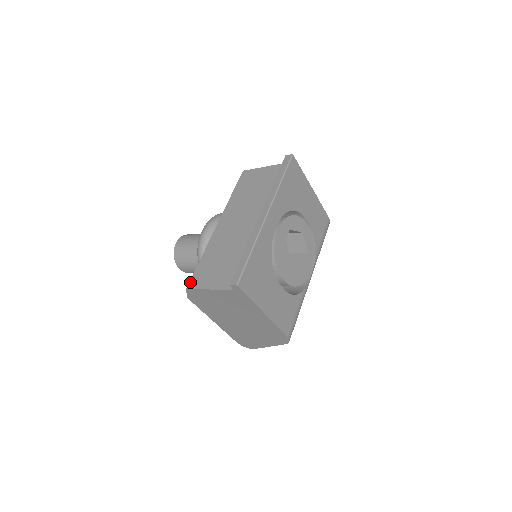
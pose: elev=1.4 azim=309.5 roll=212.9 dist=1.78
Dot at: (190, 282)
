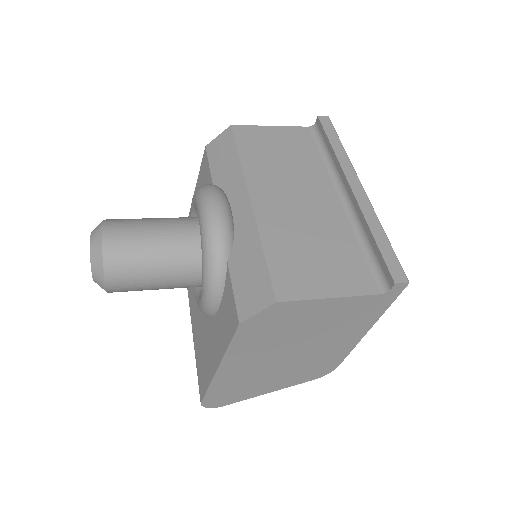
Dot at: (277, 290)
